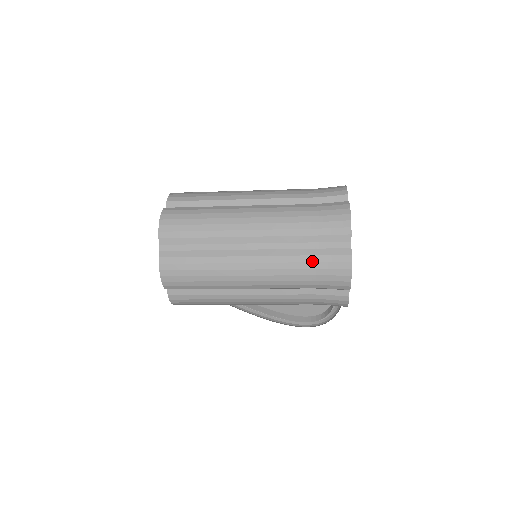
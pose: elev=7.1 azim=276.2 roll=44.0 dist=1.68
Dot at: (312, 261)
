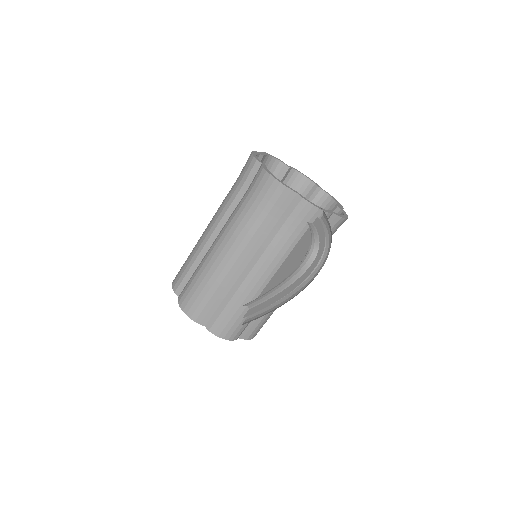
Dot at: occluded
